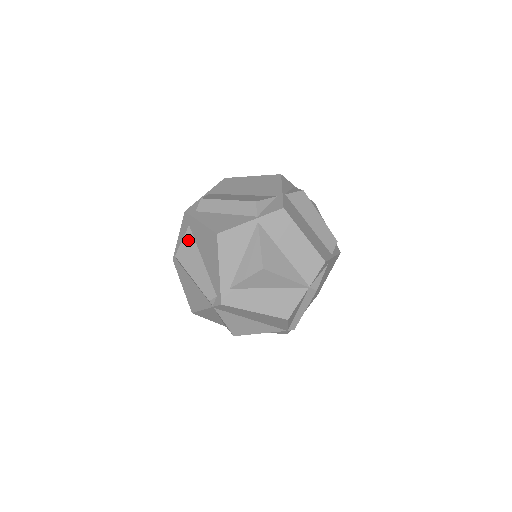
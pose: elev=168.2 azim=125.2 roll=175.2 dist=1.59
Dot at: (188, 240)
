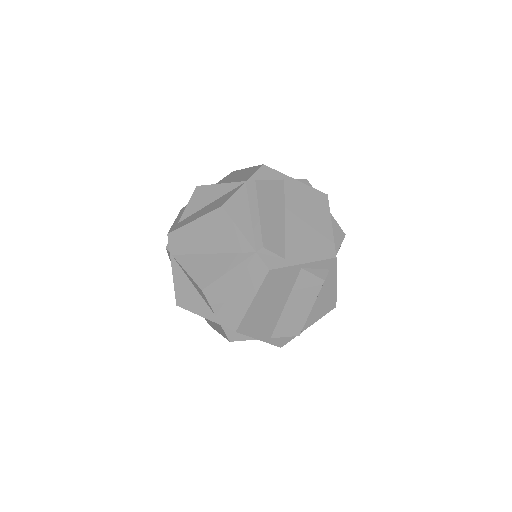
Dot at: occluded
